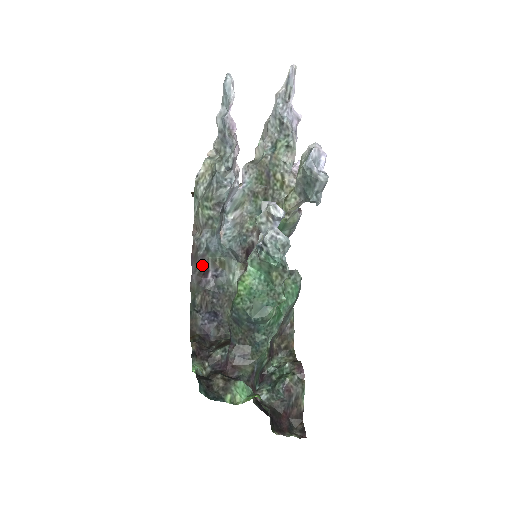
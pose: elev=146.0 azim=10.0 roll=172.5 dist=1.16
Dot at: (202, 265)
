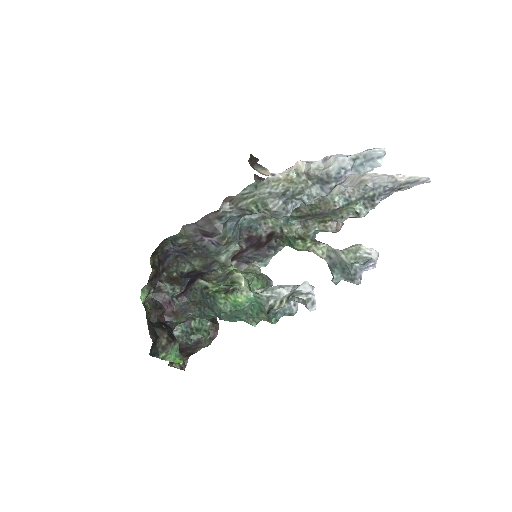
Dot at: (211, 232)
